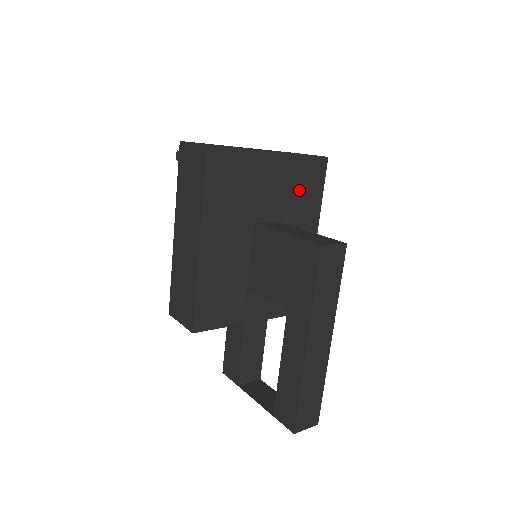
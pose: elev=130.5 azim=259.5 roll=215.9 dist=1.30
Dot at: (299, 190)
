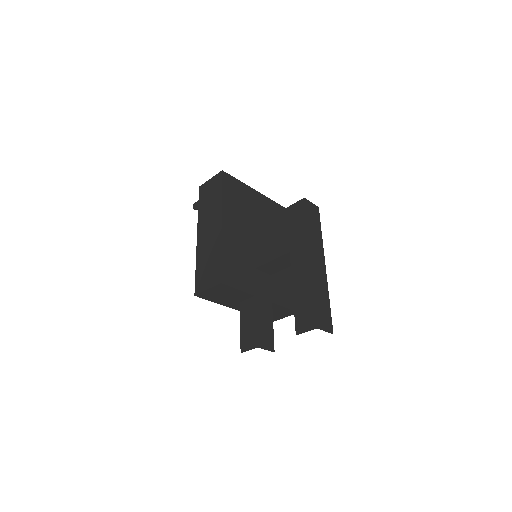
Dot at: occluded
